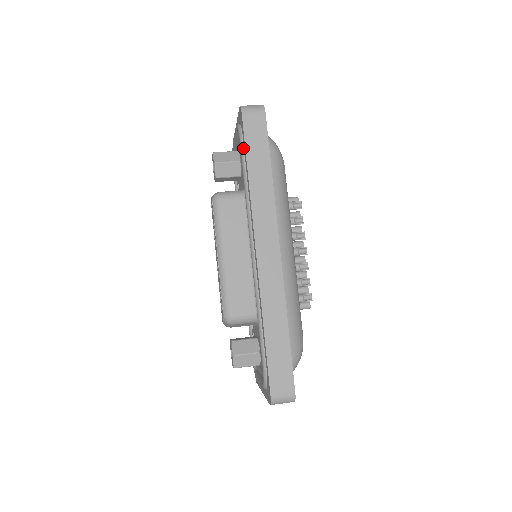
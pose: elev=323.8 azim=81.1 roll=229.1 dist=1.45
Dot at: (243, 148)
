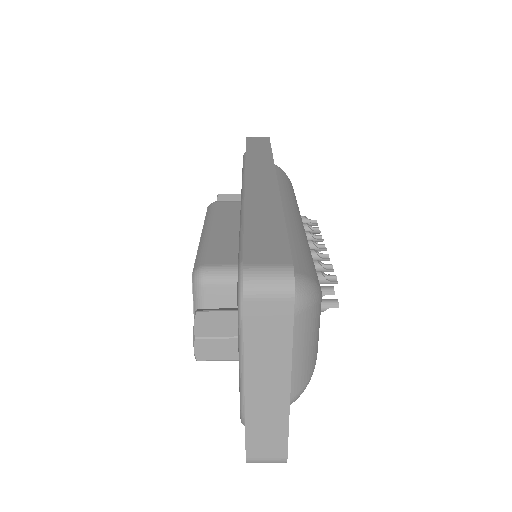
Dot at: (245, 155)
